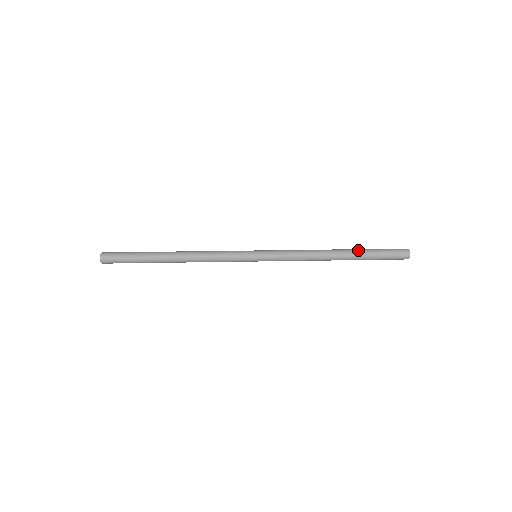
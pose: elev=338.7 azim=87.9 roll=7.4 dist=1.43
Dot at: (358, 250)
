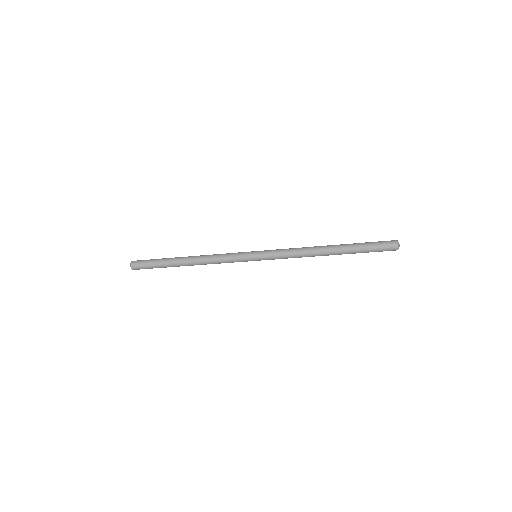
Dot at: occluded
